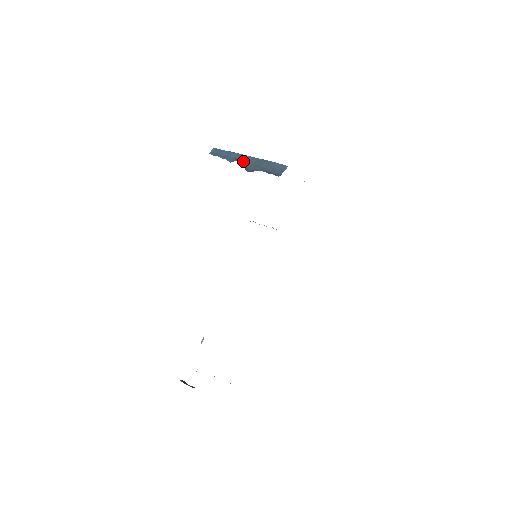
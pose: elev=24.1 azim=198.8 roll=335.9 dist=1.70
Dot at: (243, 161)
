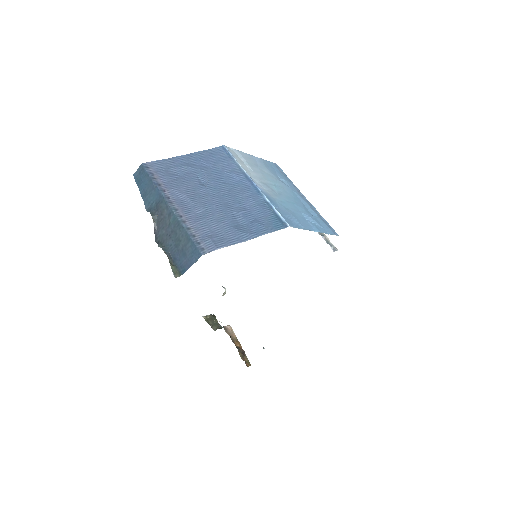
Dot at: (158, 215)
